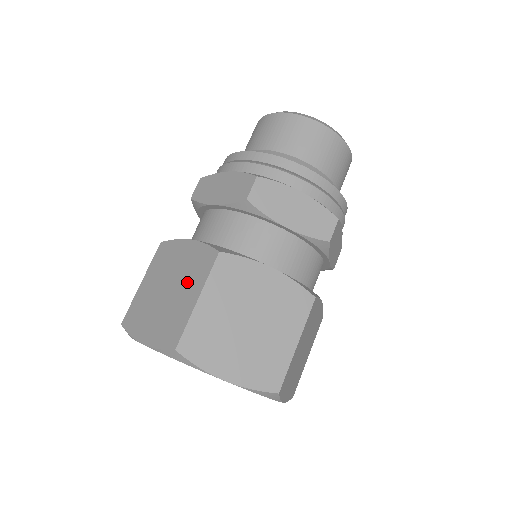
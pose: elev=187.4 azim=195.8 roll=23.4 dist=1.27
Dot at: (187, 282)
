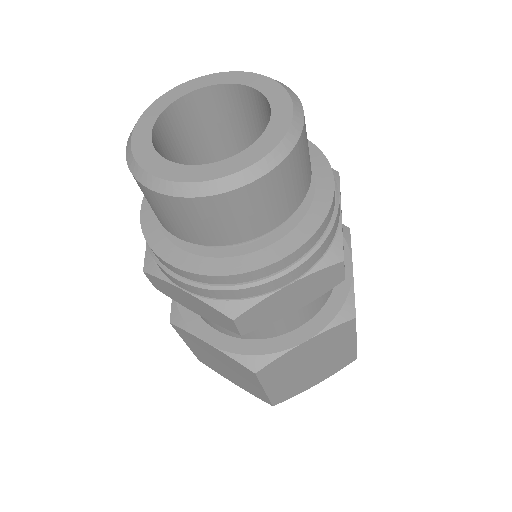
Dot at: (240, 374)
